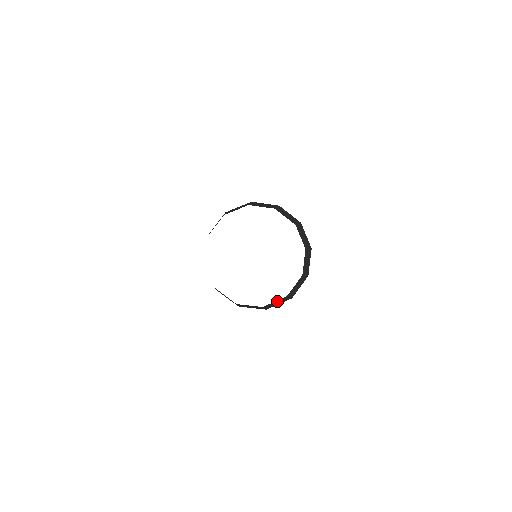
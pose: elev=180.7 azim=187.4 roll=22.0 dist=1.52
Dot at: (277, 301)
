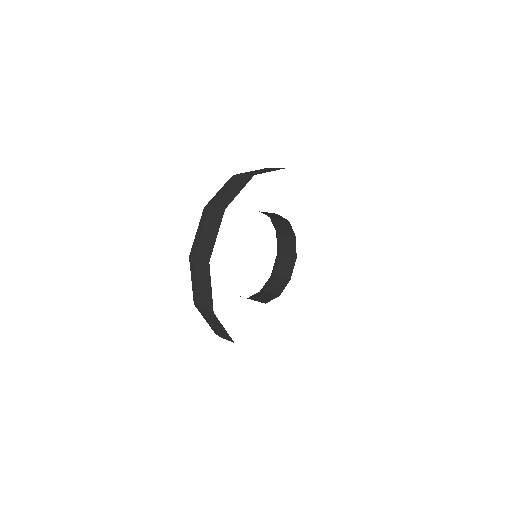
Dot at: (261, 295)
